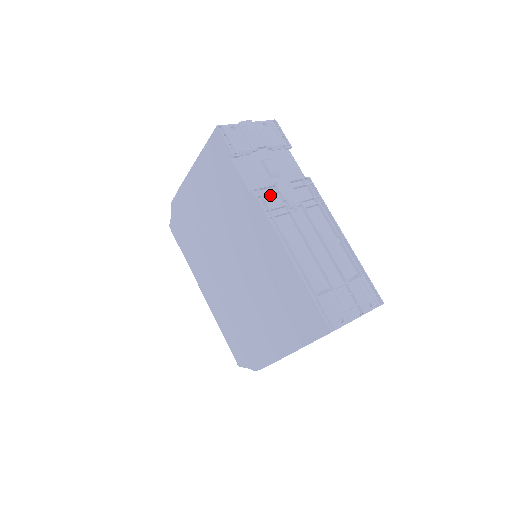
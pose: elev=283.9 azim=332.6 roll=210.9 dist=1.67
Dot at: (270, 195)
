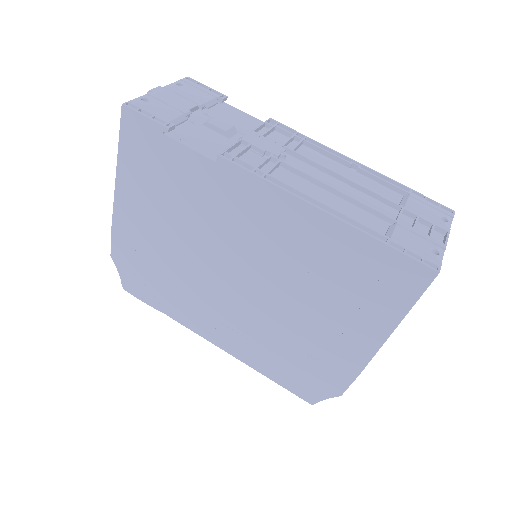
Dot at: (243, 155)
